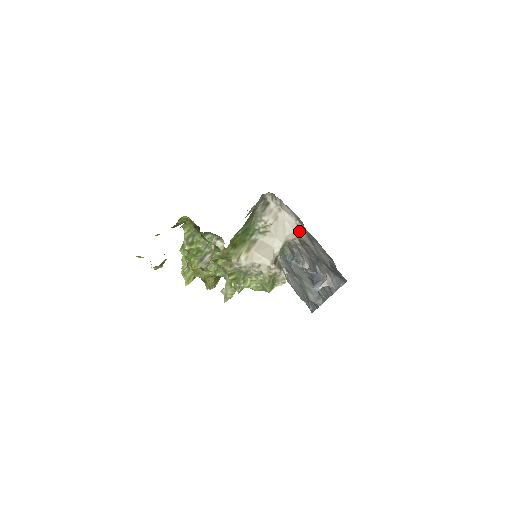
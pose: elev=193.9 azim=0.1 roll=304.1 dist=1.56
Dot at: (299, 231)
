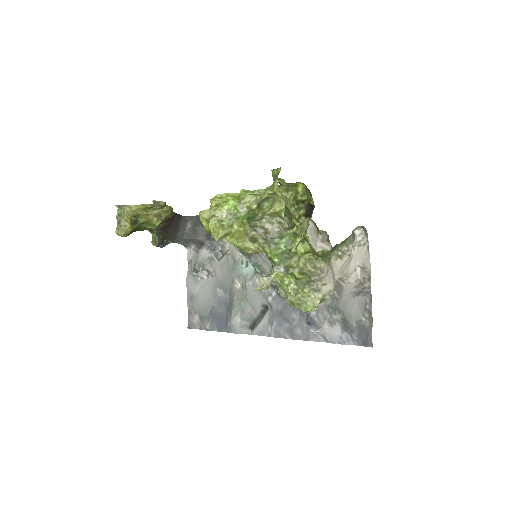
Dot at: (351, 276)
